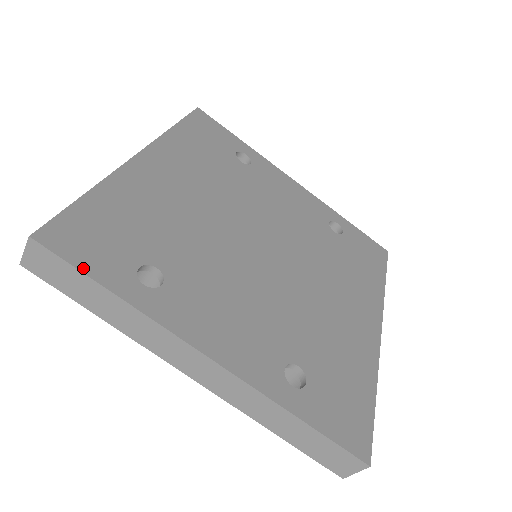
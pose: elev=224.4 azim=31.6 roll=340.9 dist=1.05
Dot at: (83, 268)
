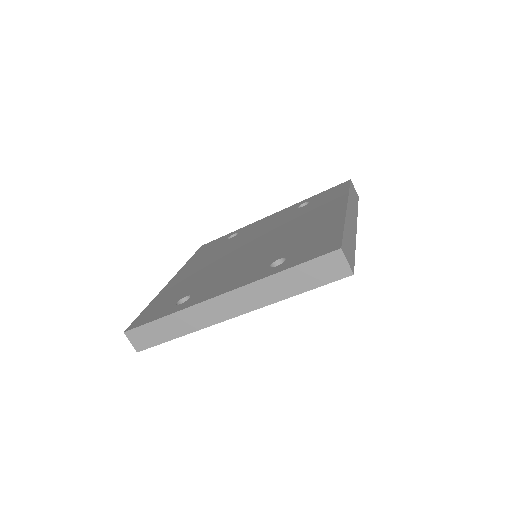
Dot at: (149, 321)
